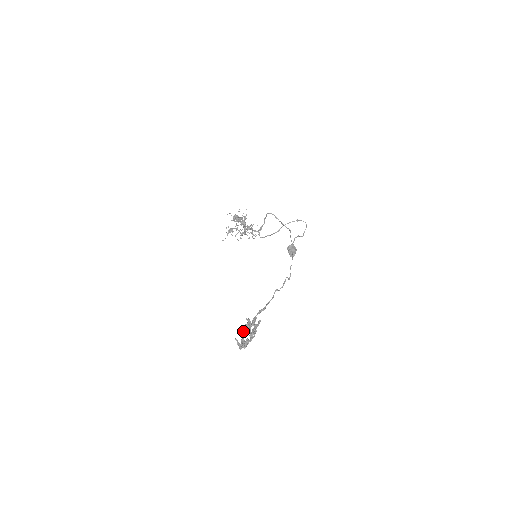
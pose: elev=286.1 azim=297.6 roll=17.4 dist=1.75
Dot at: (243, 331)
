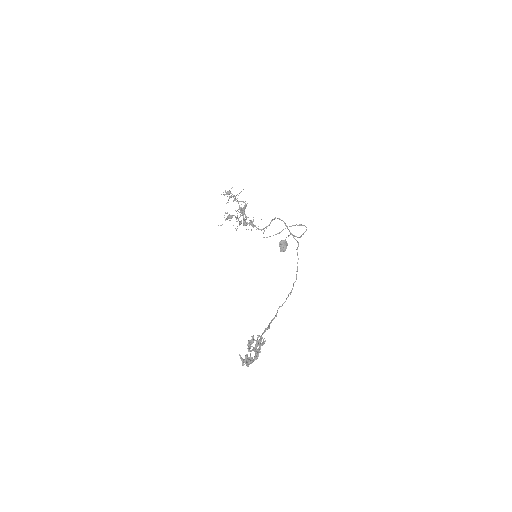
Dot at: (248, 348)
